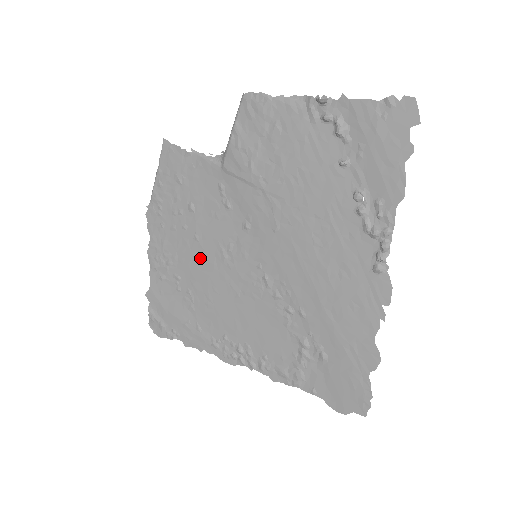
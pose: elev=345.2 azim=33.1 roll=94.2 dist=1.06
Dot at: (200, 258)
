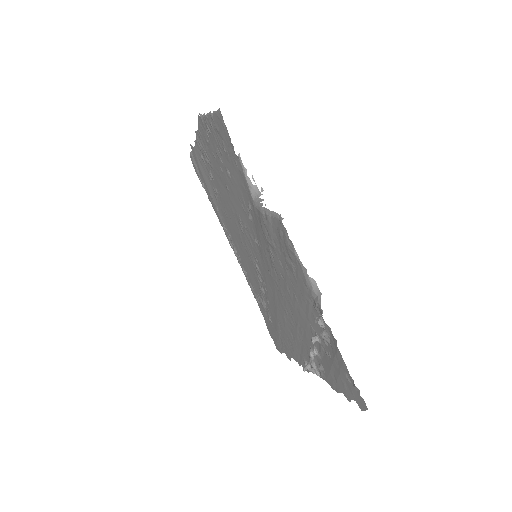
Dot at: (227, 196)
